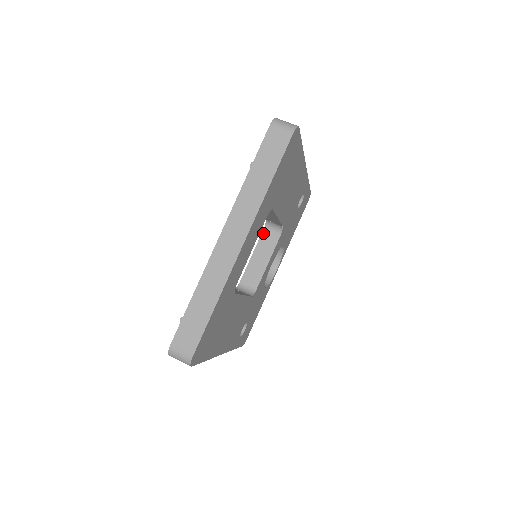
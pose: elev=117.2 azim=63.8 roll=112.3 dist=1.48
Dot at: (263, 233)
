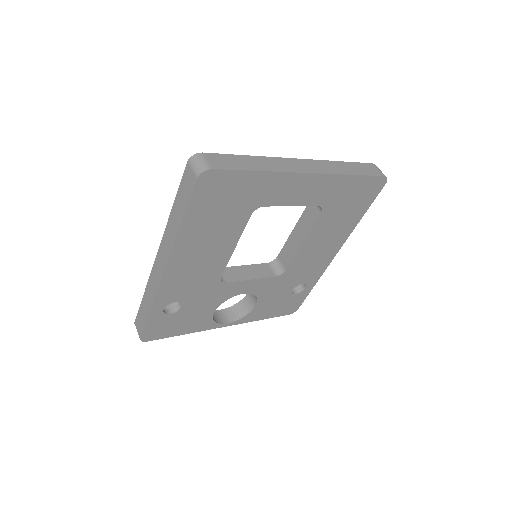
Dot at: (265, 264)
